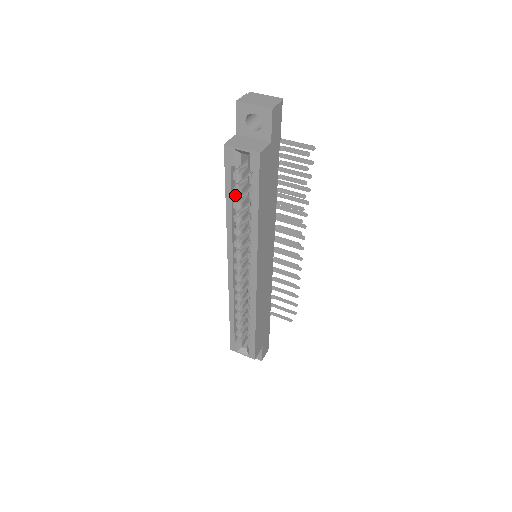
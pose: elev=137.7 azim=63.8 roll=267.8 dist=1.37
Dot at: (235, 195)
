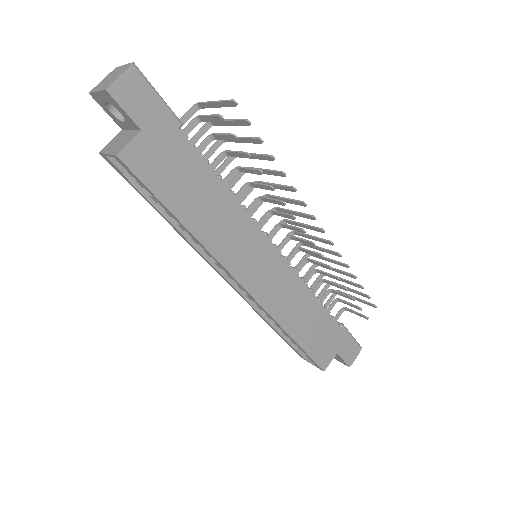
Dot at: occluded
